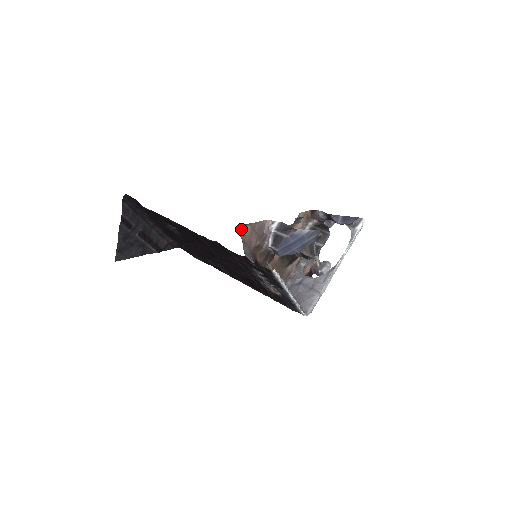
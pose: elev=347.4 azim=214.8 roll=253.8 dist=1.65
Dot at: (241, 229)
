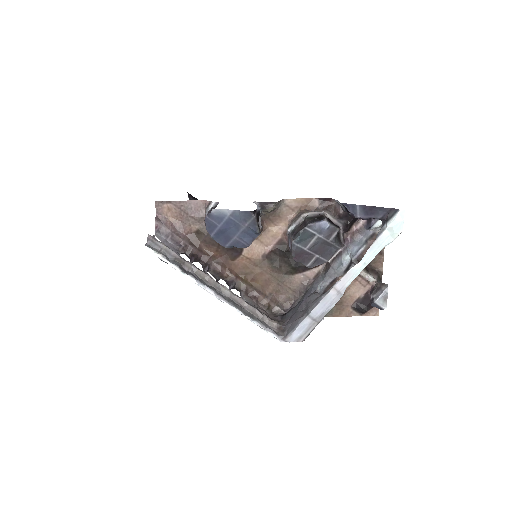
Dot at: (156, 206)
